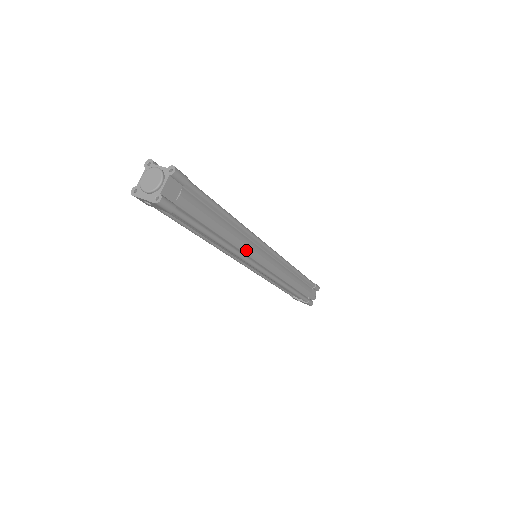
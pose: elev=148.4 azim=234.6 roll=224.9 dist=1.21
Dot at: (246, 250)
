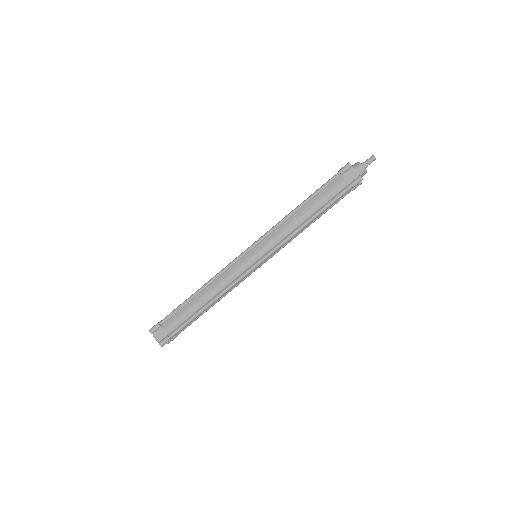
Dot at: (238, 283)
